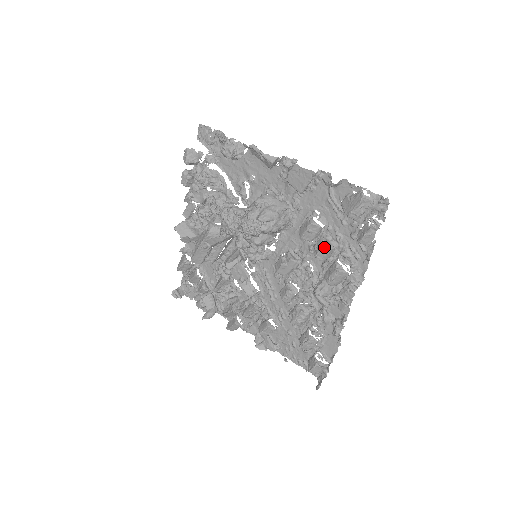
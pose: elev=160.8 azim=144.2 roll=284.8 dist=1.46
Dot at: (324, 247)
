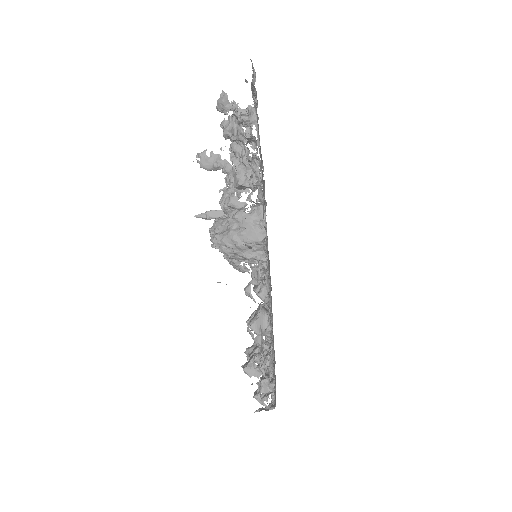
Dot at: occluded
